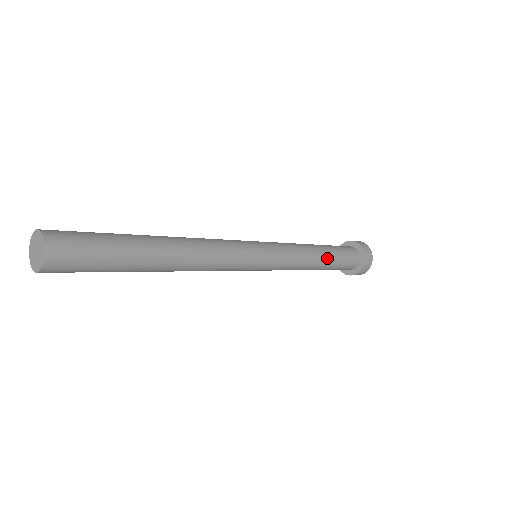
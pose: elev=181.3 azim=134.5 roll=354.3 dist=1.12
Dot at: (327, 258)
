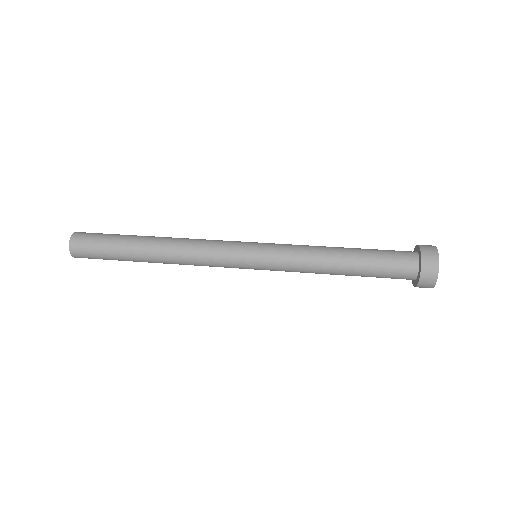
Dot at: (349, 274)
